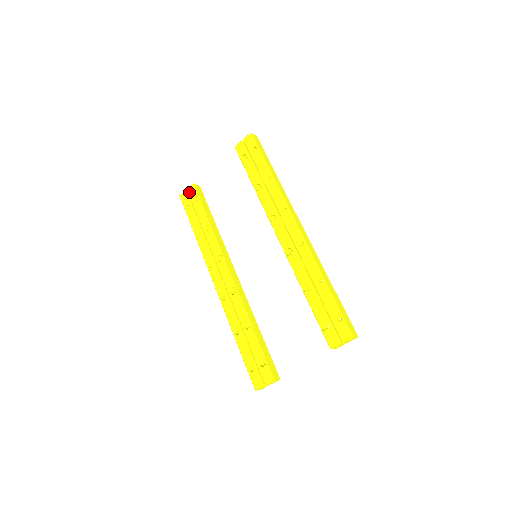
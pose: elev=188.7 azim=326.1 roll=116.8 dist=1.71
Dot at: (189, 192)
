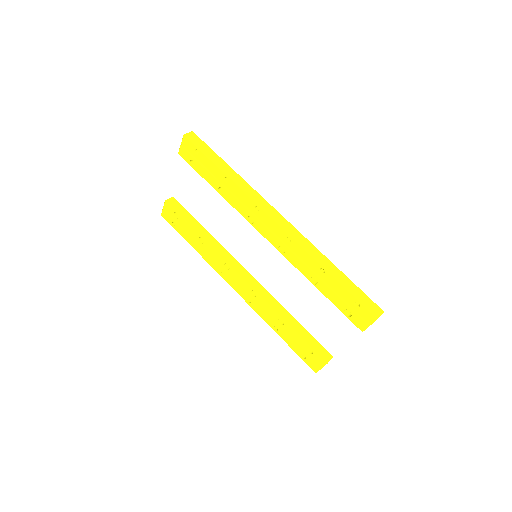
Dot at: (166, 210)
